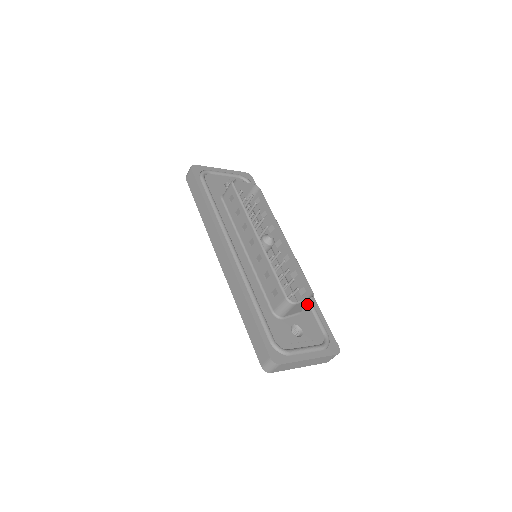
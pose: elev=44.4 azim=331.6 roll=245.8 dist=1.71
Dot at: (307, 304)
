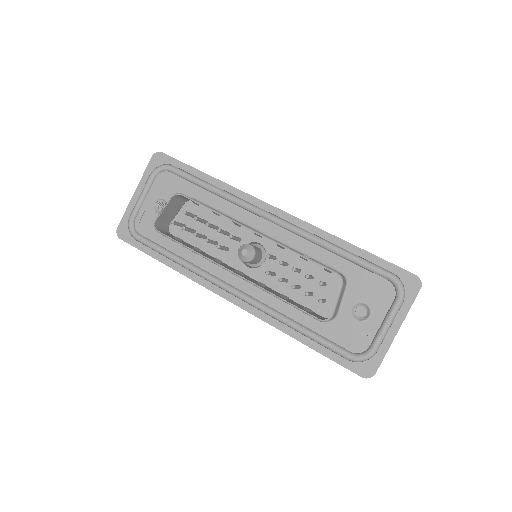
Dot at: (345, 261)
